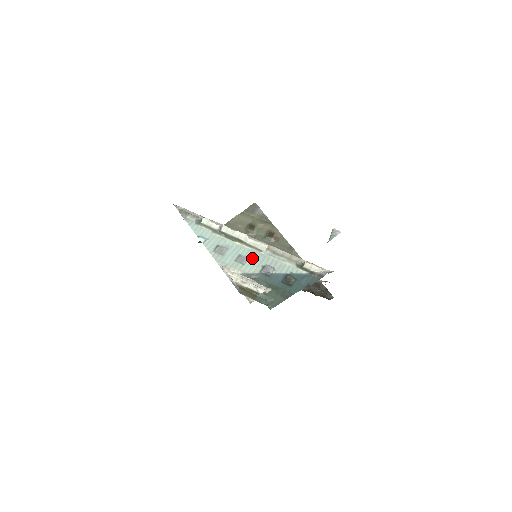
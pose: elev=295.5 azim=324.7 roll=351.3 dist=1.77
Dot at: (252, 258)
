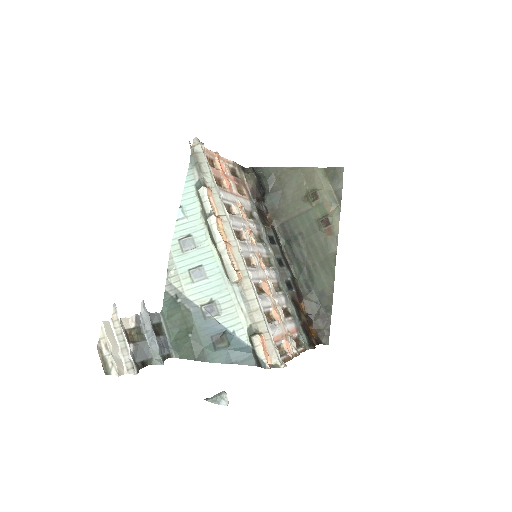
Dot at: (210, 280)
